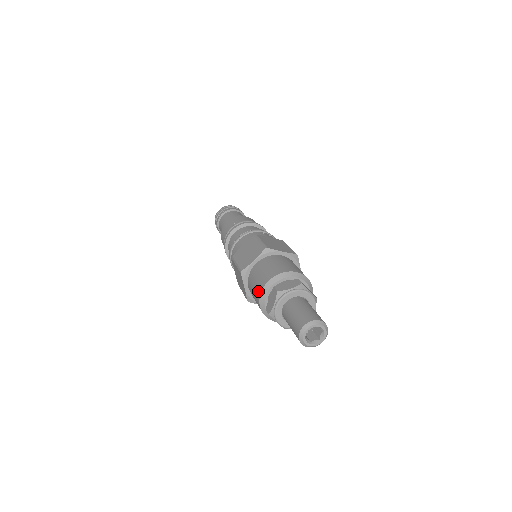
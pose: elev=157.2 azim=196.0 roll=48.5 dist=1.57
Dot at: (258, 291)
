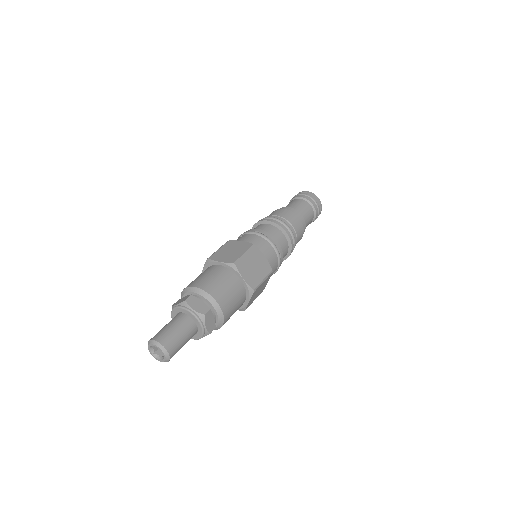
Dot at: (189, 284)
